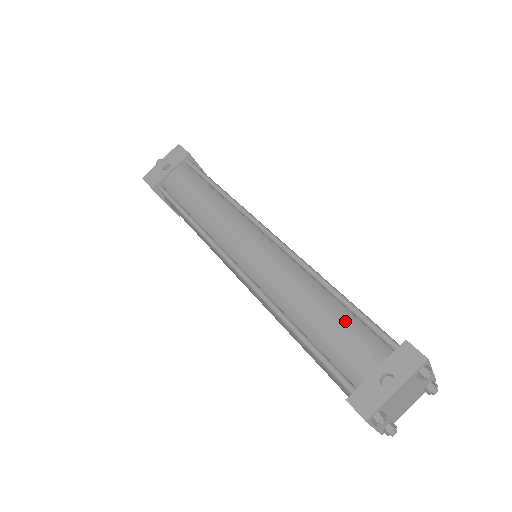
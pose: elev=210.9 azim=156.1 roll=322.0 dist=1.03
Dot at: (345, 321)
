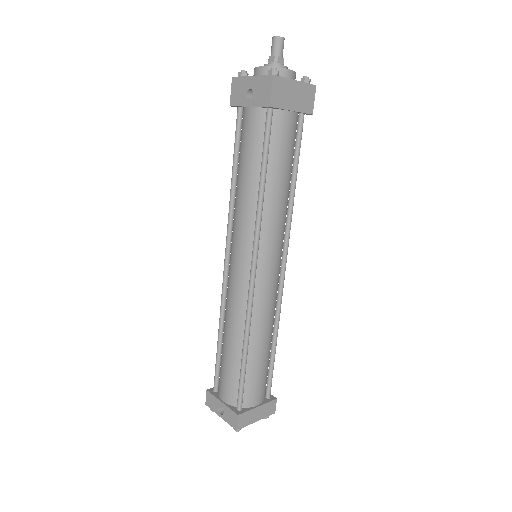
Dot at: (233, 371)
